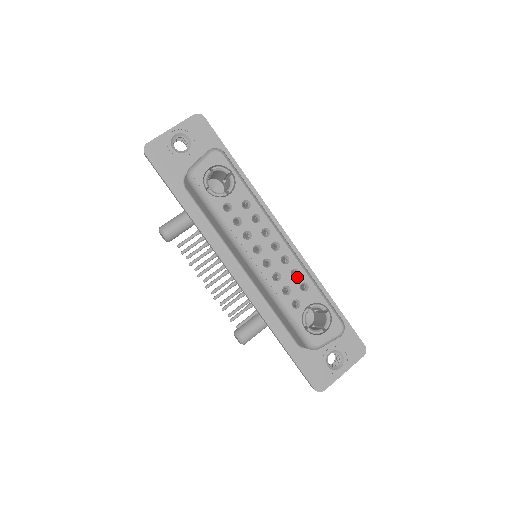
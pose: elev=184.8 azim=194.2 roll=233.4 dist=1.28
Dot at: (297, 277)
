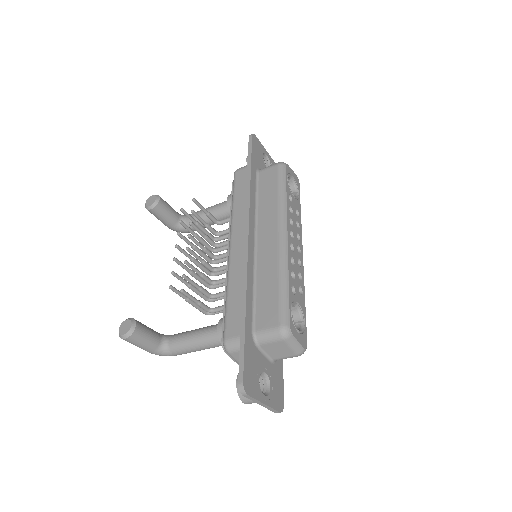
Dot at: (300, 280)
